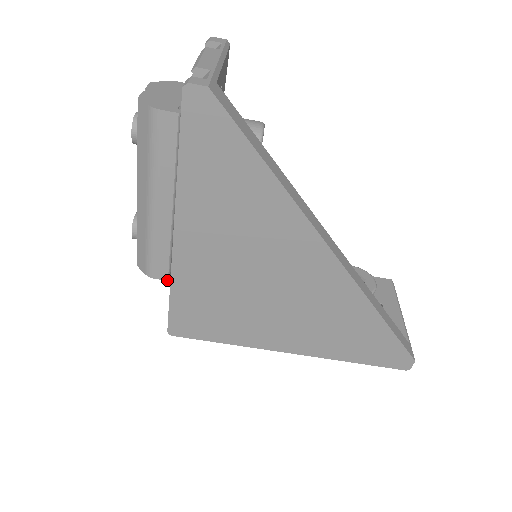
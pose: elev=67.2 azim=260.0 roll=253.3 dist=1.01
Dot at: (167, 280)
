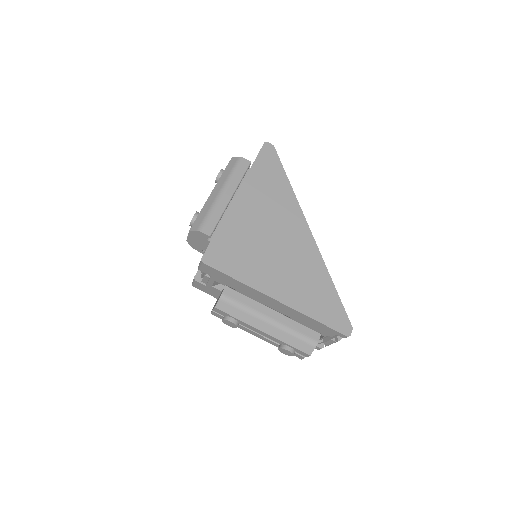
Dot at: (209, 236)
